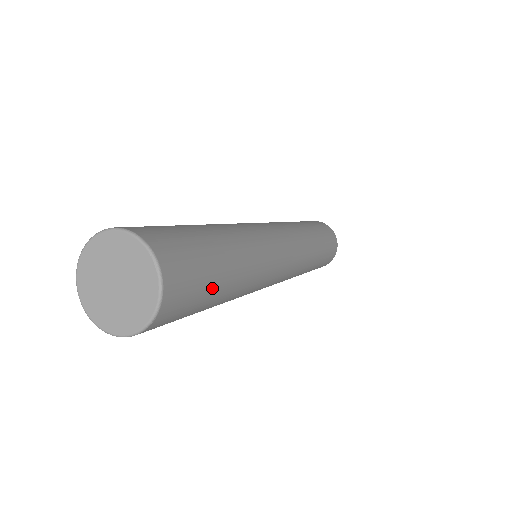
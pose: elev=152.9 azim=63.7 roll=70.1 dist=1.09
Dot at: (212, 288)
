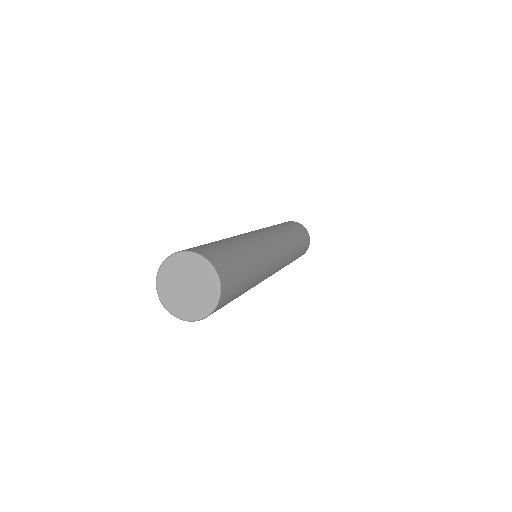
Dot at: (236, 296)
